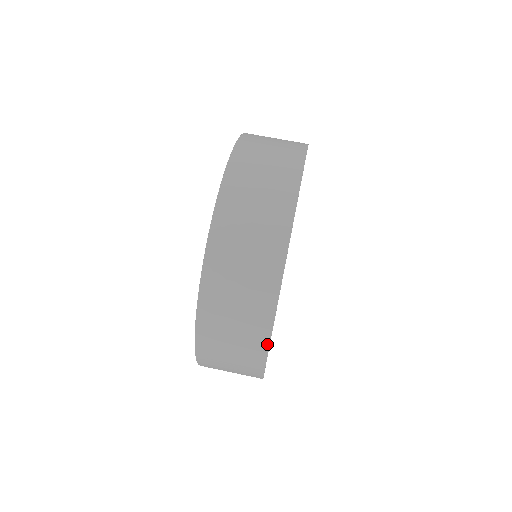
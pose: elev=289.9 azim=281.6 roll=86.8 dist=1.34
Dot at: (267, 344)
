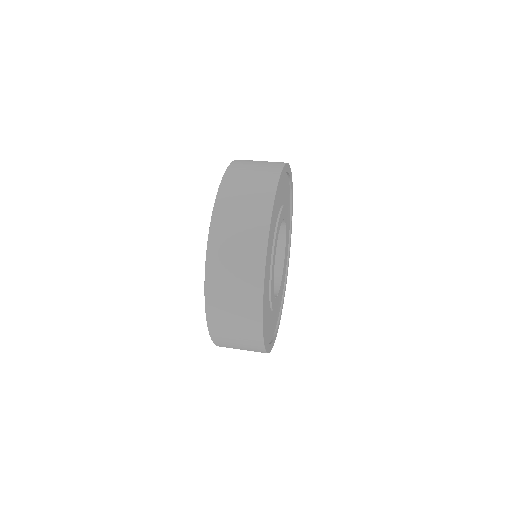
Dot at: (261, 314)
